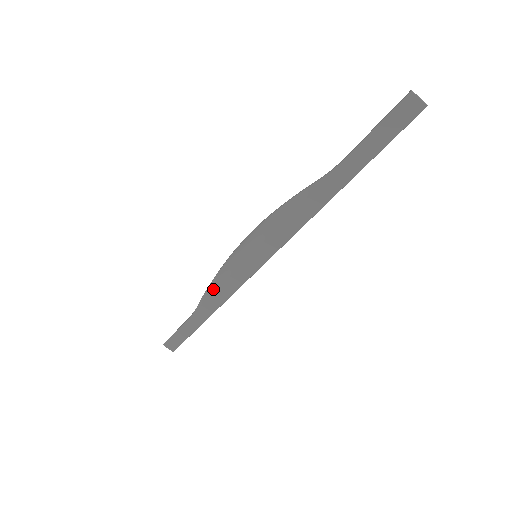
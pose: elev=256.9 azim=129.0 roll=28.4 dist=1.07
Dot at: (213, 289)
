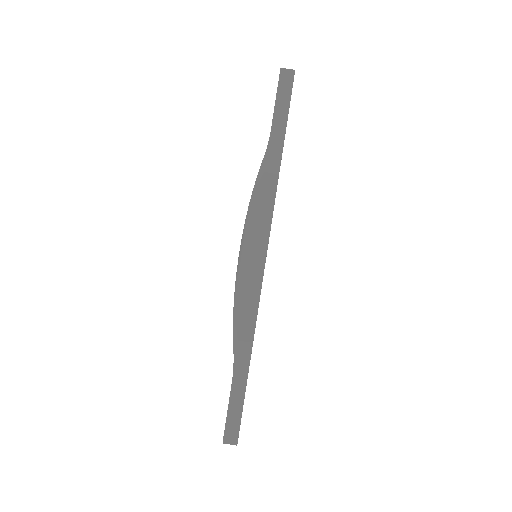
Dot at: (238, 320)
